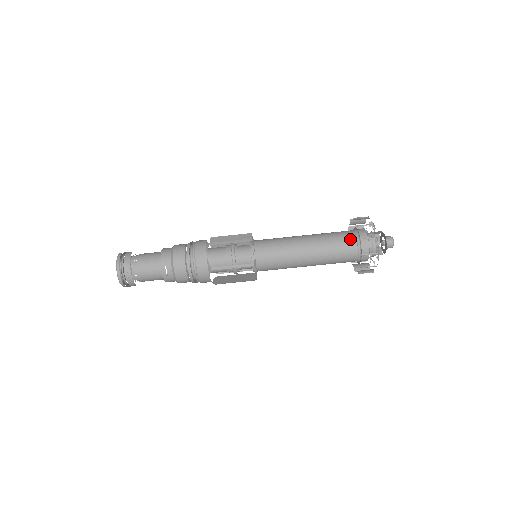
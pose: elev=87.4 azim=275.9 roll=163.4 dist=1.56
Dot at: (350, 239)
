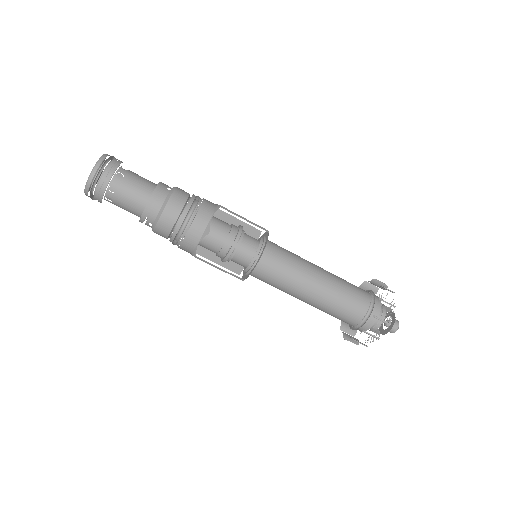
Dot at: (357, 313)
